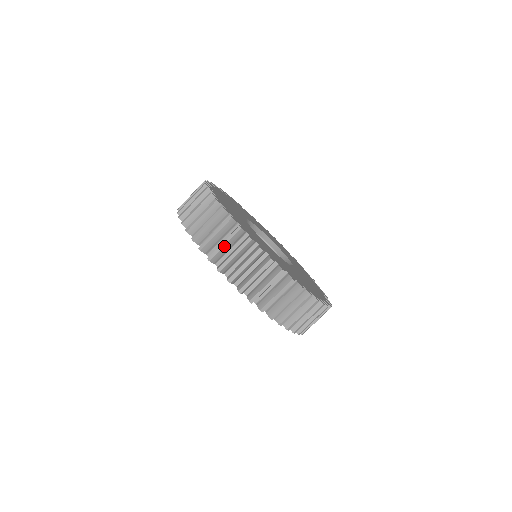
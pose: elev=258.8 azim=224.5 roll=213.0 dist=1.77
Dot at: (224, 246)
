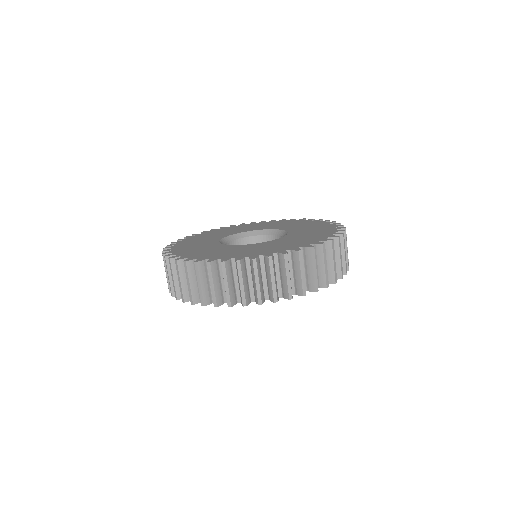
Dot at: (190, 285)
